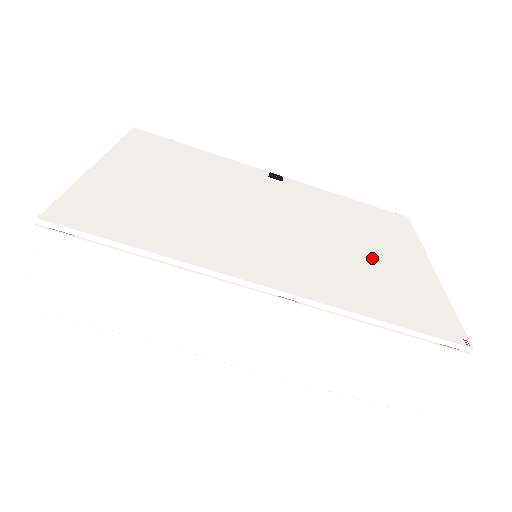
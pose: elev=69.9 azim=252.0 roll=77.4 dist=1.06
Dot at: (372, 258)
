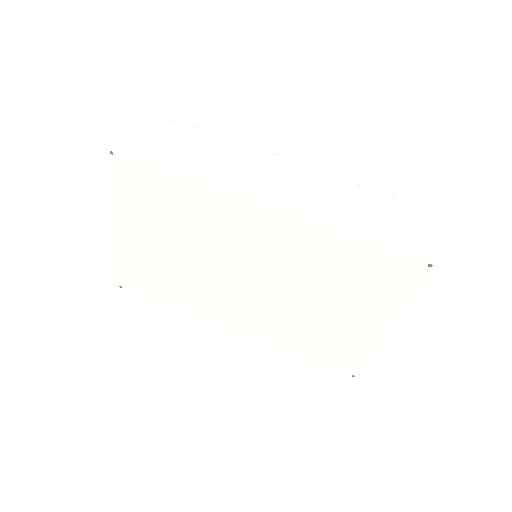
Dot at: occluded
